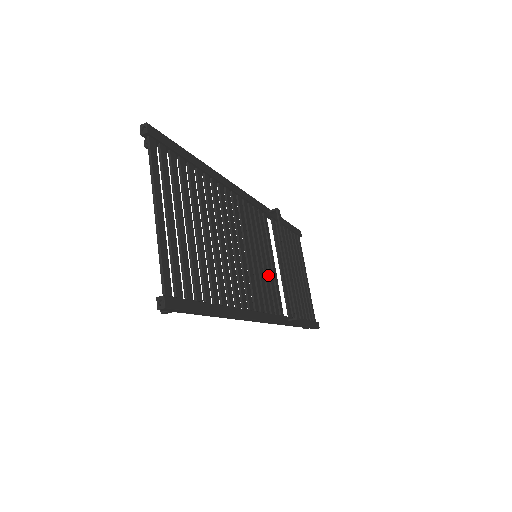
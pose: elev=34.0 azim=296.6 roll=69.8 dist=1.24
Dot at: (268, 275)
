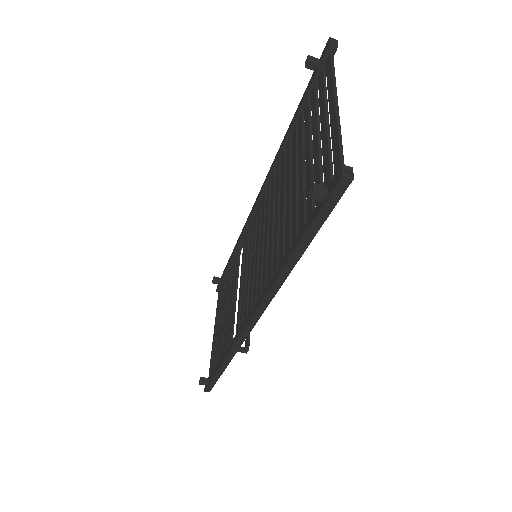
Dot at: (245, 286)
